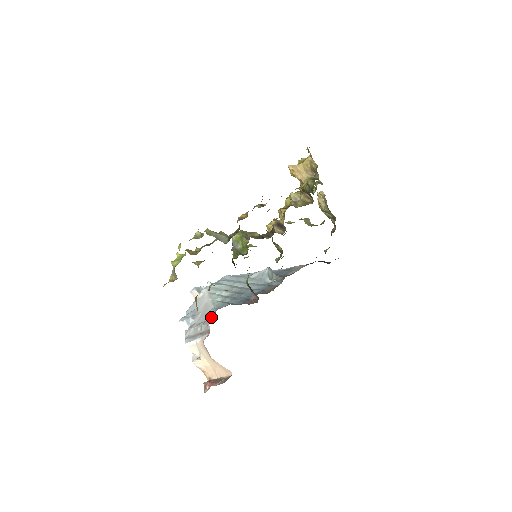
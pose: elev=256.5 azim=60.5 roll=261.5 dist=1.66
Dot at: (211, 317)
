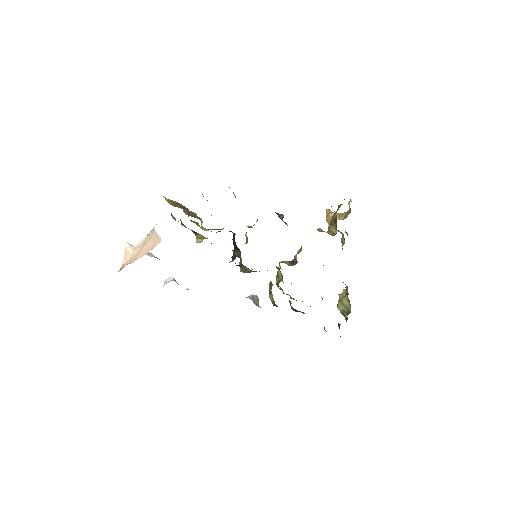
Dot at: occluded
